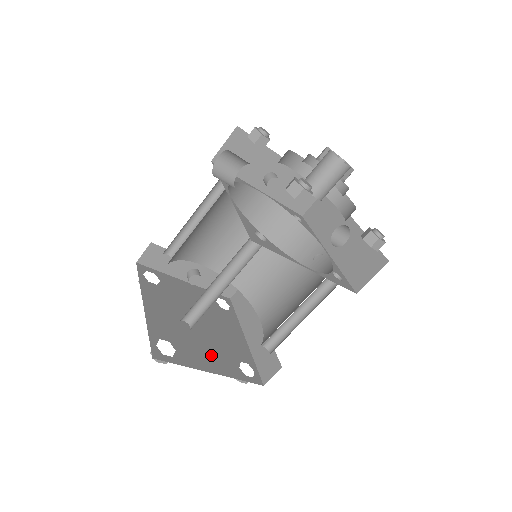
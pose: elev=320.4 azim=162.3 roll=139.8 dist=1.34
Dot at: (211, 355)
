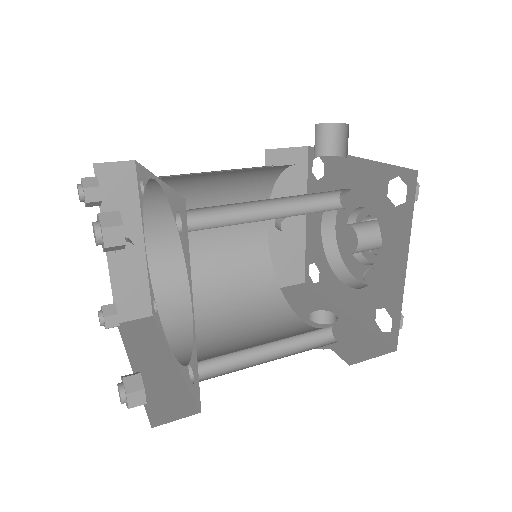
Dot at: occluded
